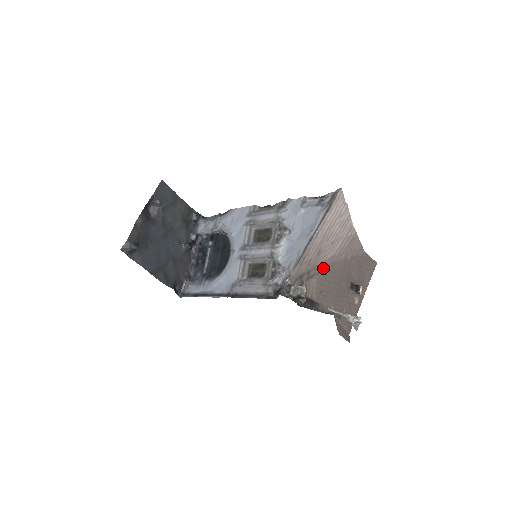
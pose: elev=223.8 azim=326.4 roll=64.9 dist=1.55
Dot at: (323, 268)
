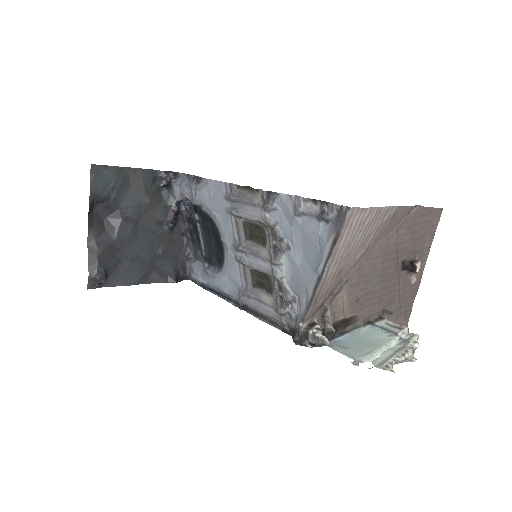
Dot at: (353, 270)
